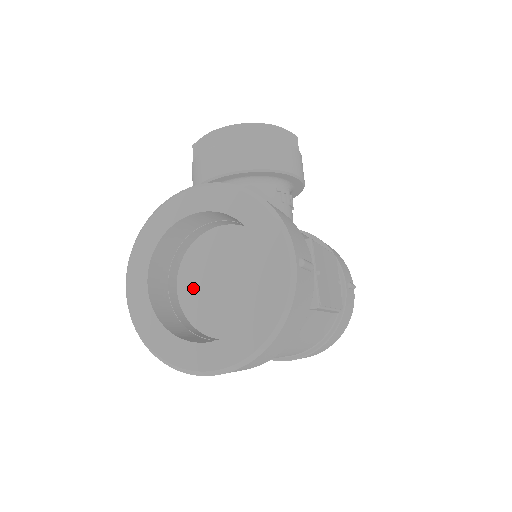
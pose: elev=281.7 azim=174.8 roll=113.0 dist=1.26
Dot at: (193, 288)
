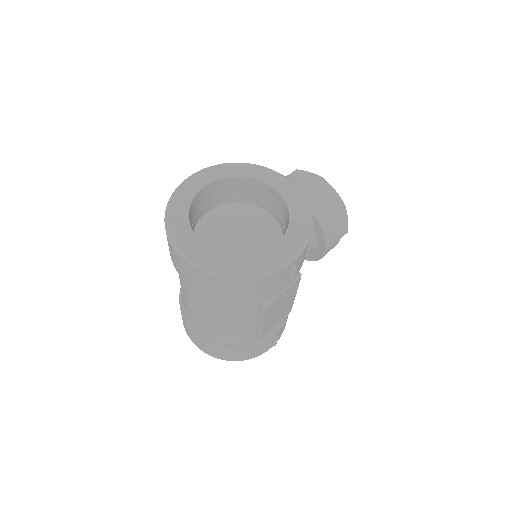
Dot at: (217, 221)
